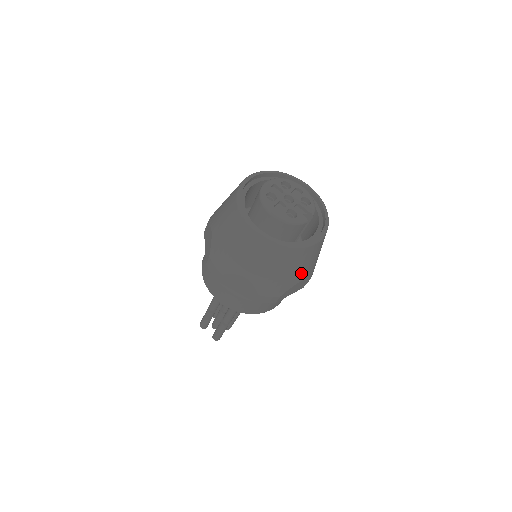
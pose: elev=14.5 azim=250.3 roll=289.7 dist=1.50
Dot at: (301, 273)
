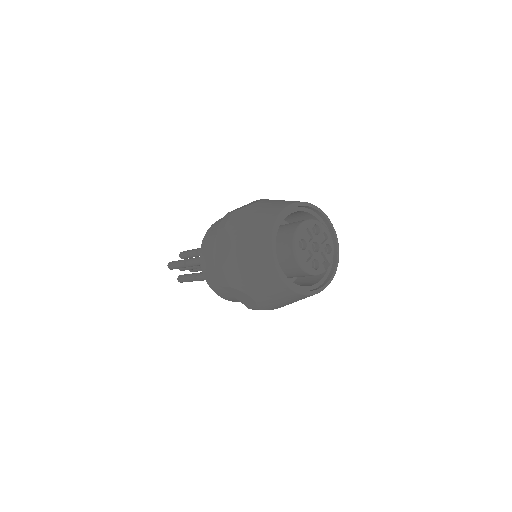
Dot at: occluded
